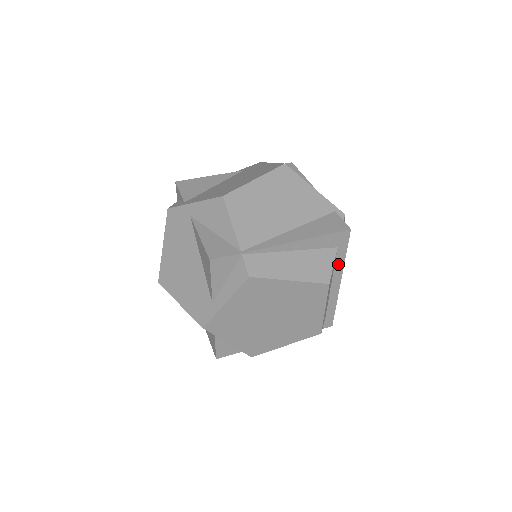
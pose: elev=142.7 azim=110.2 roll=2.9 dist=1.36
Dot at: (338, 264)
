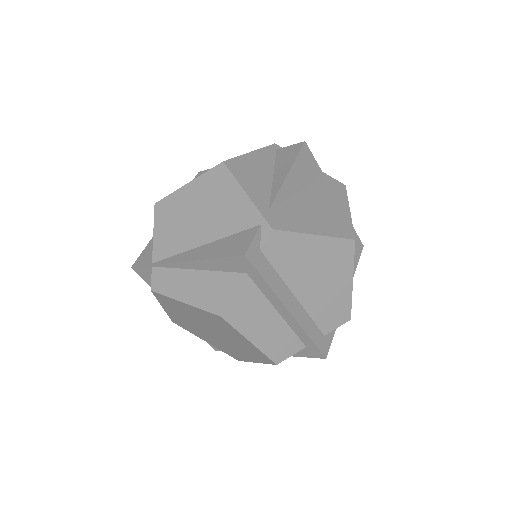
Dot at: (266, 291)
